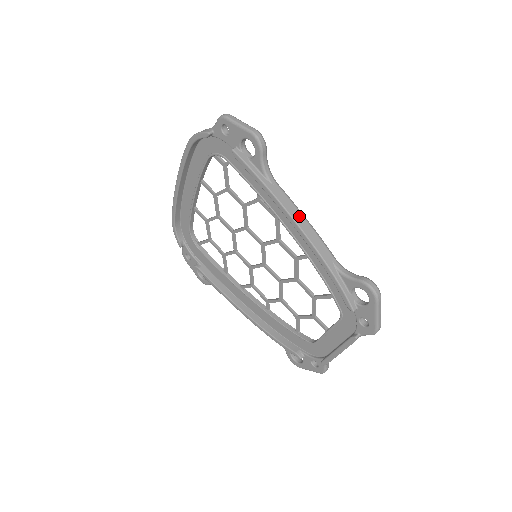
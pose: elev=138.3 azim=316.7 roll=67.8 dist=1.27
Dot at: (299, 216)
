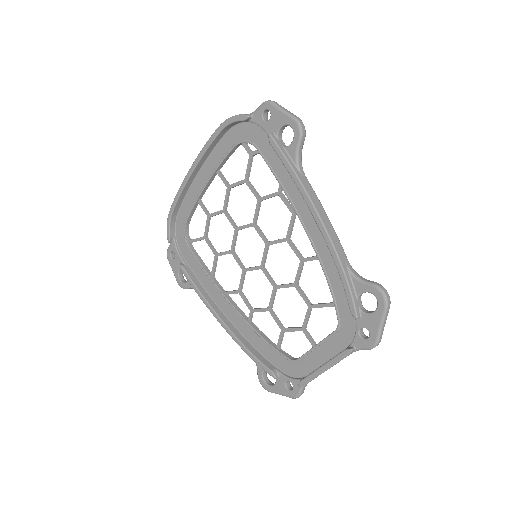
Dot at: (322, 210)
